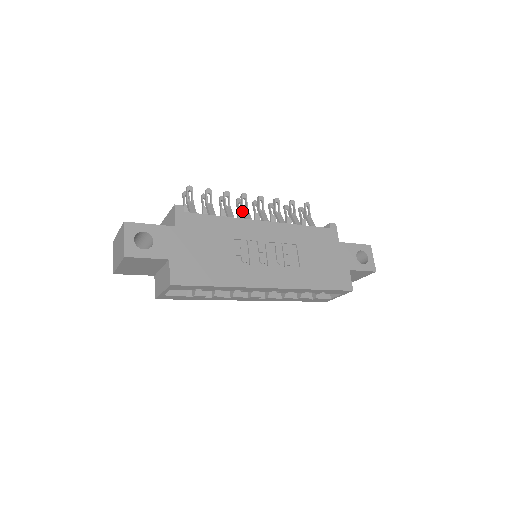
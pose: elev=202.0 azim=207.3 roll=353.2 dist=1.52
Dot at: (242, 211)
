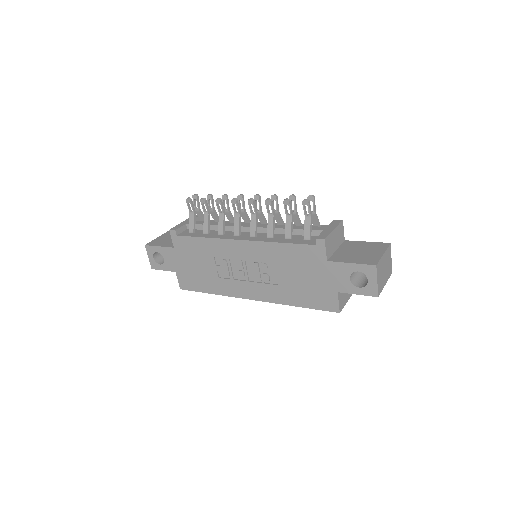
Dot at: (235, 217)
